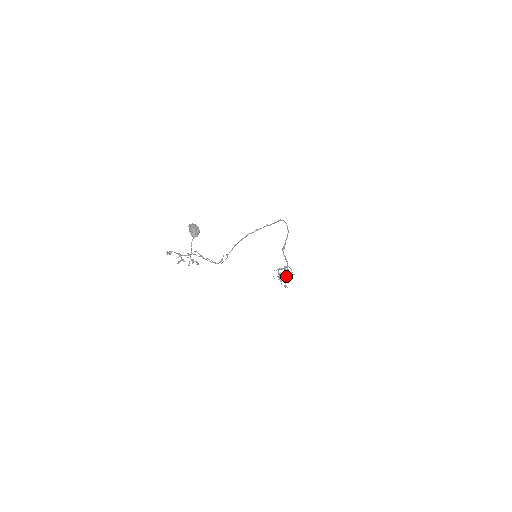
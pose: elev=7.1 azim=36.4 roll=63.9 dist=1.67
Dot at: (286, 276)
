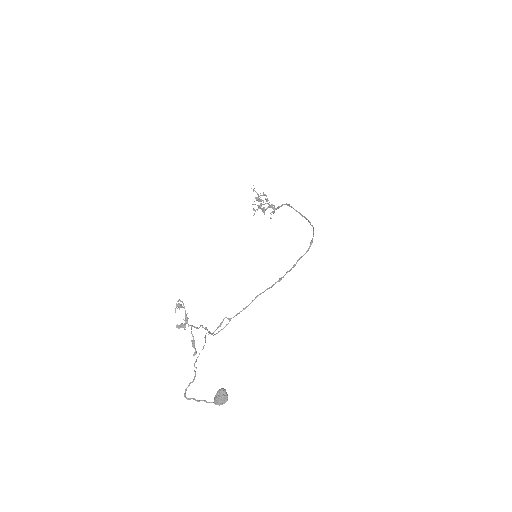
Dot at: (264, 211)
